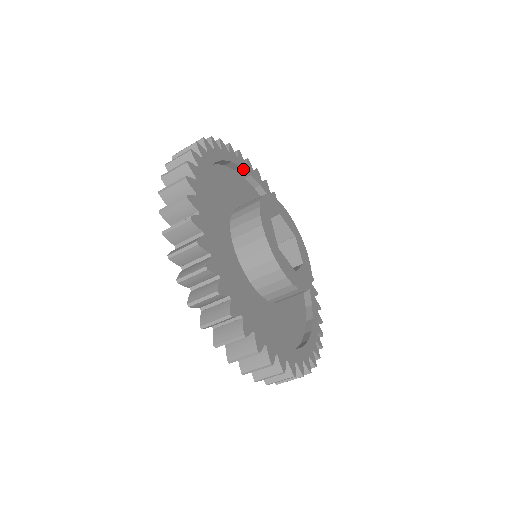
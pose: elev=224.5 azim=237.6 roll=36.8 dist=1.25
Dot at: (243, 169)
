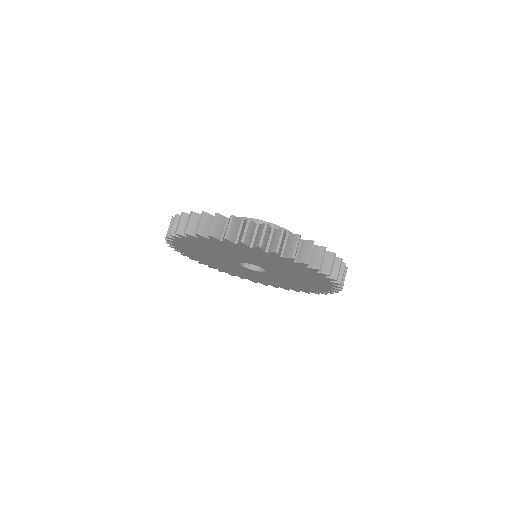
Dot at: occluded
